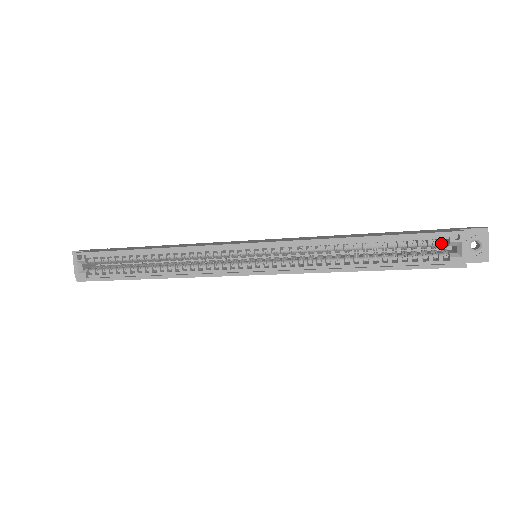
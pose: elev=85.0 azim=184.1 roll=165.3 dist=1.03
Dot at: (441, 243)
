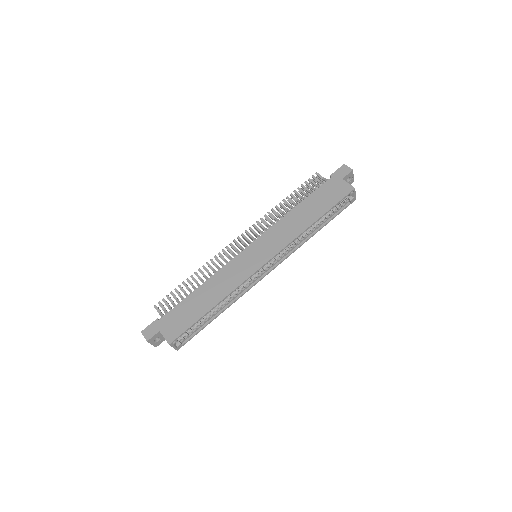
Dot at: occluded
